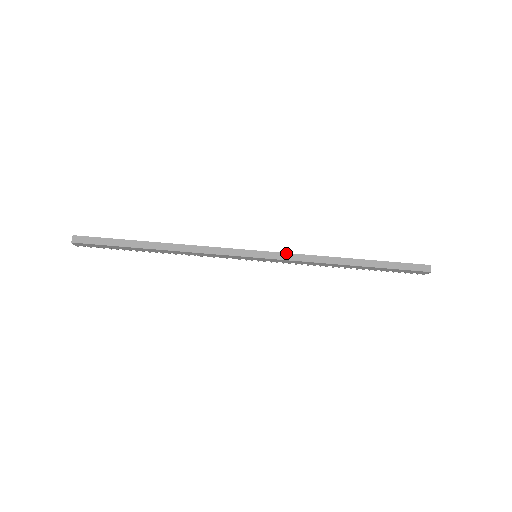
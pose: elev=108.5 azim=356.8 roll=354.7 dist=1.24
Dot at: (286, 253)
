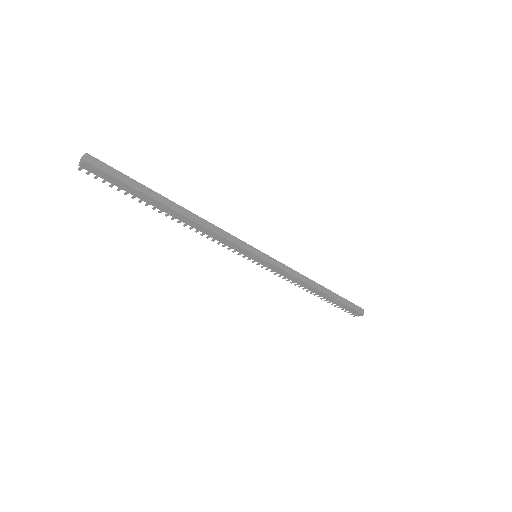
Dot at: (280, 262)
